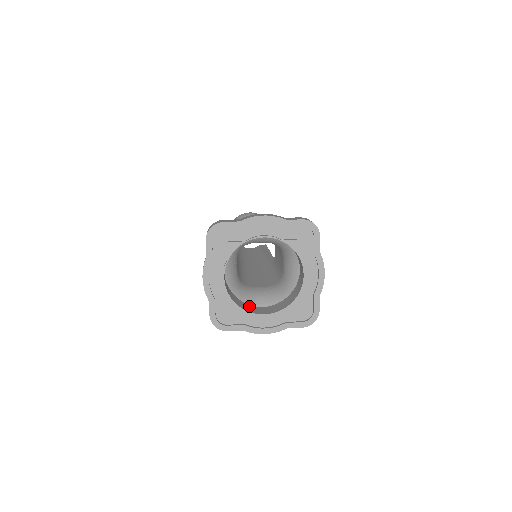
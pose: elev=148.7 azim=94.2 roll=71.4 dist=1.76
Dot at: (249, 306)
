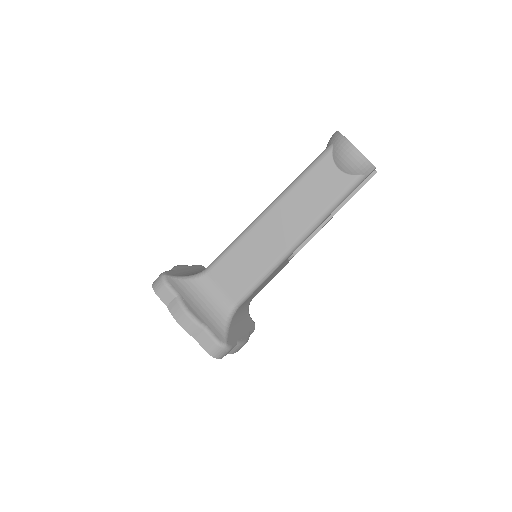
Dot at: occluded
